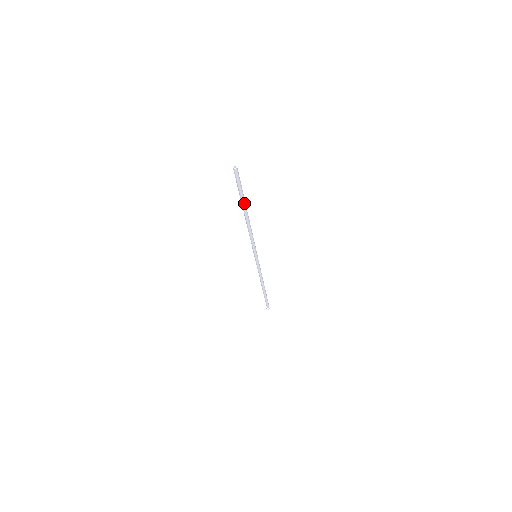
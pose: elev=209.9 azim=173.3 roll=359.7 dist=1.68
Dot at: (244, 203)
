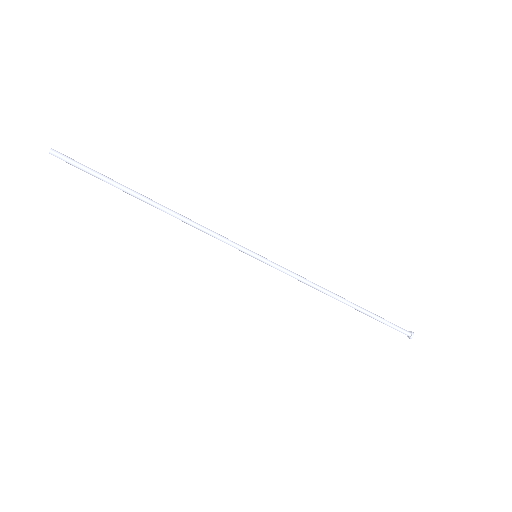
Dot at: (124, 188)
